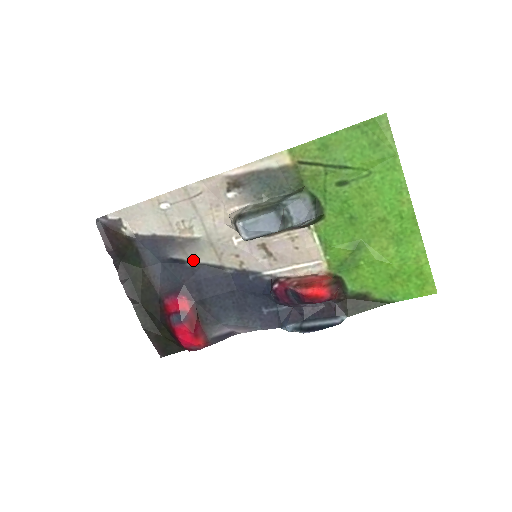
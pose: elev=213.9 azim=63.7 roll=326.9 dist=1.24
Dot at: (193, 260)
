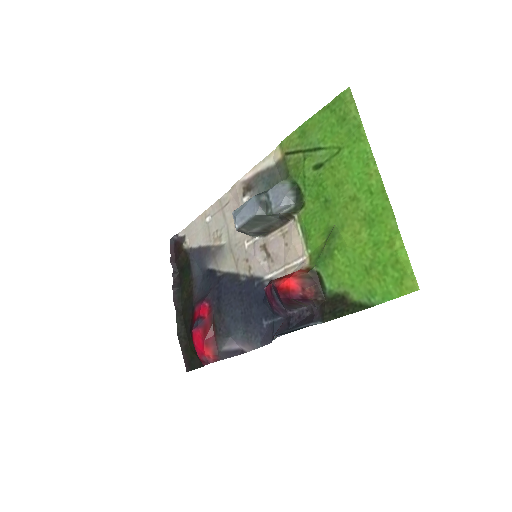
Dot at: (221, 269)
